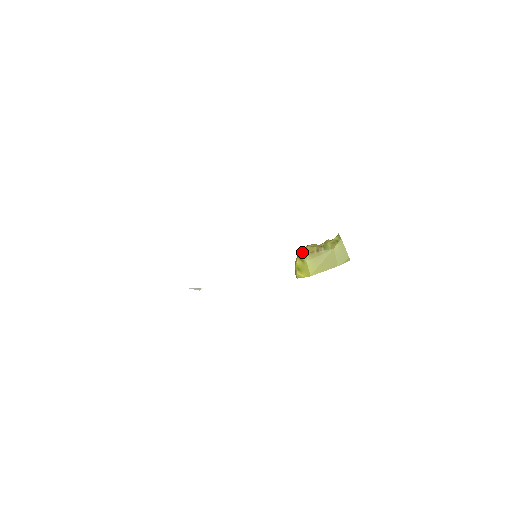
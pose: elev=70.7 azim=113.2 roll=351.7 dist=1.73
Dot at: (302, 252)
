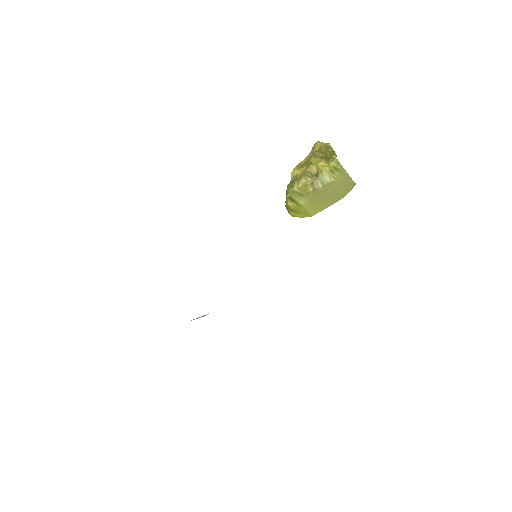
Dot at: (293, 193)
